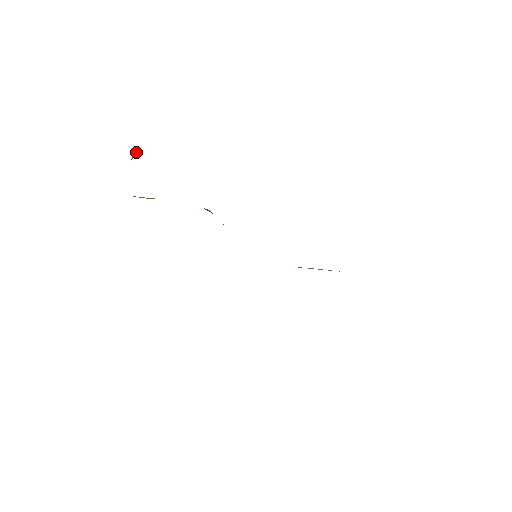
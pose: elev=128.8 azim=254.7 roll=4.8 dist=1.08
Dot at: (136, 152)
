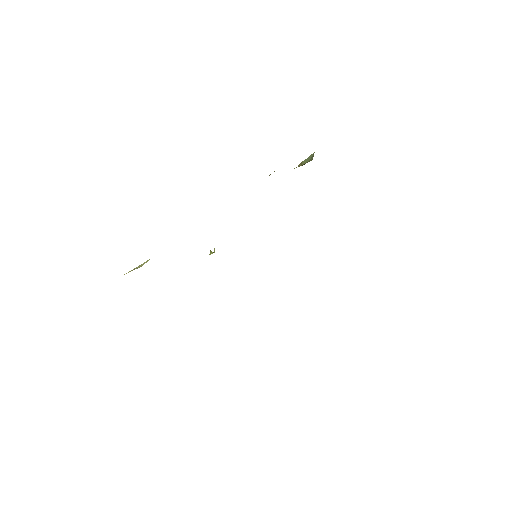
Dot at: occluded
